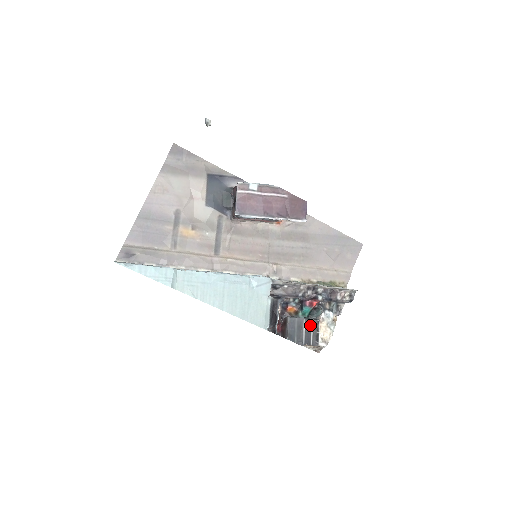
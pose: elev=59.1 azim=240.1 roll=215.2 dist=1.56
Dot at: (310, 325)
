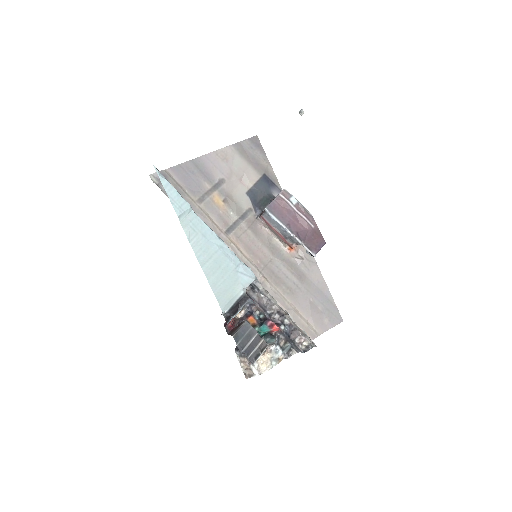
Dot at: (259, 342)
